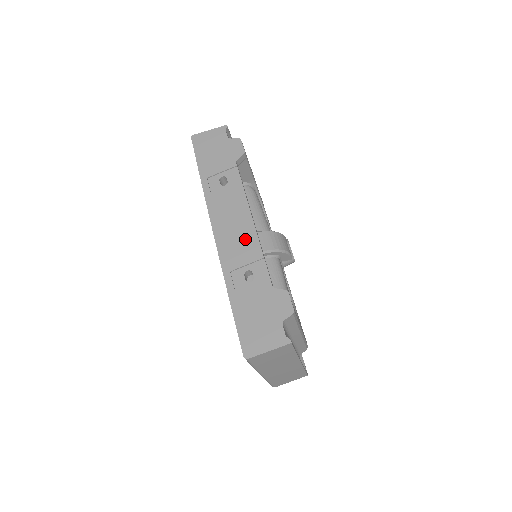
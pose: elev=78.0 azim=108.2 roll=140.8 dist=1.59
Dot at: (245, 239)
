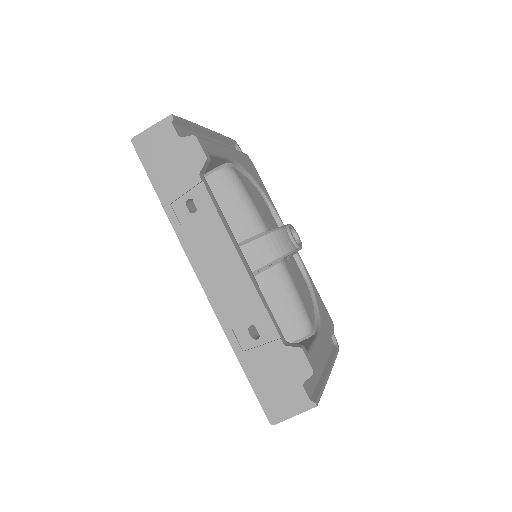
Dot at: (238, 287)
